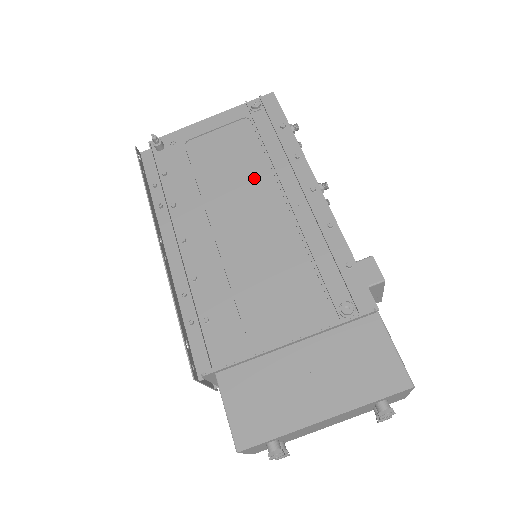
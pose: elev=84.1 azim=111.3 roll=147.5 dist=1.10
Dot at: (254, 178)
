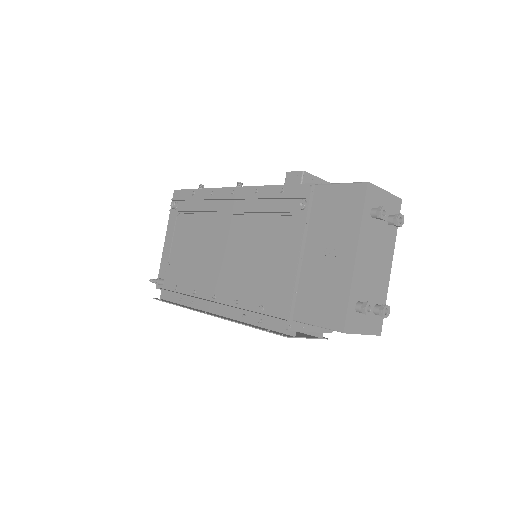
Dot at: (208, 229)
